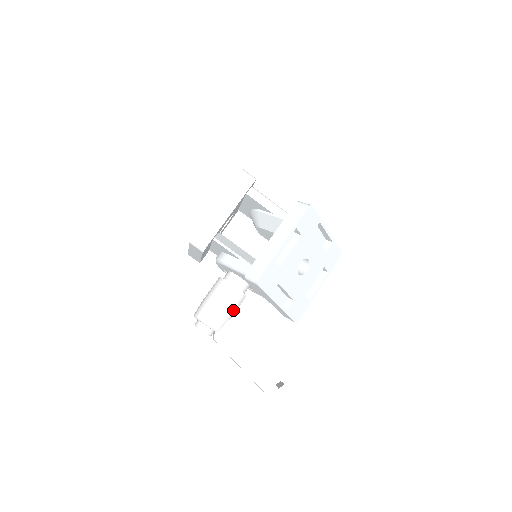
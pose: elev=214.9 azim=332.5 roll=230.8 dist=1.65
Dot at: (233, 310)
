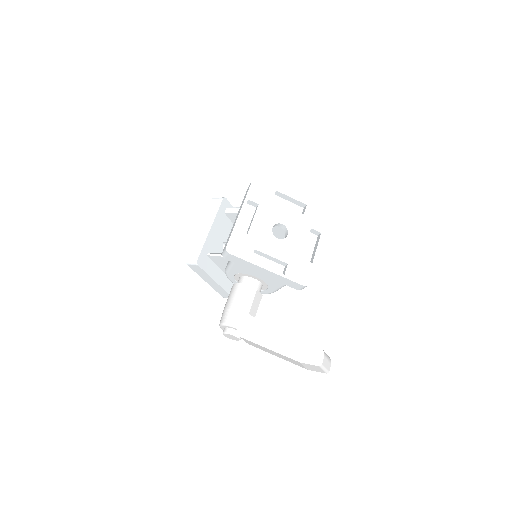
Dot at: (247, 304)
